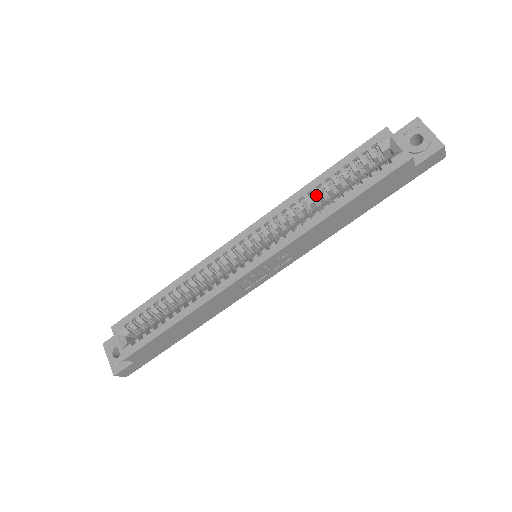
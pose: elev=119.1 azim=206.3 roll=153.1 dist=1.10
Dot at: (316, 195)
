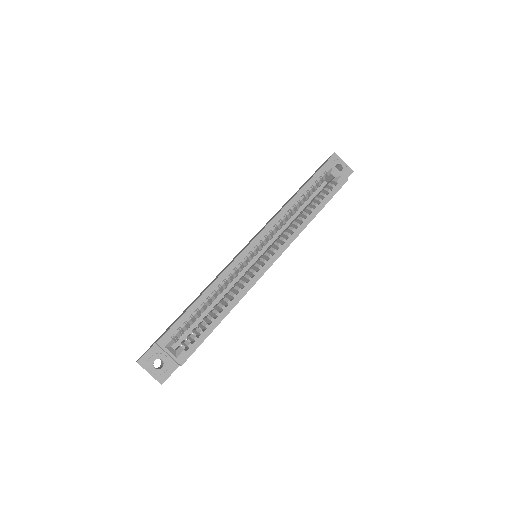
Dot at: (297, 207)
